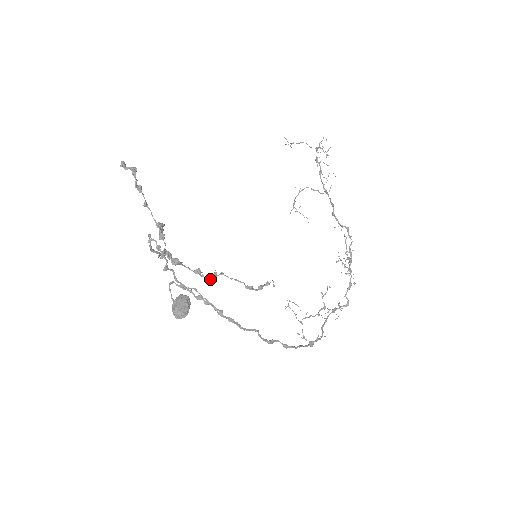
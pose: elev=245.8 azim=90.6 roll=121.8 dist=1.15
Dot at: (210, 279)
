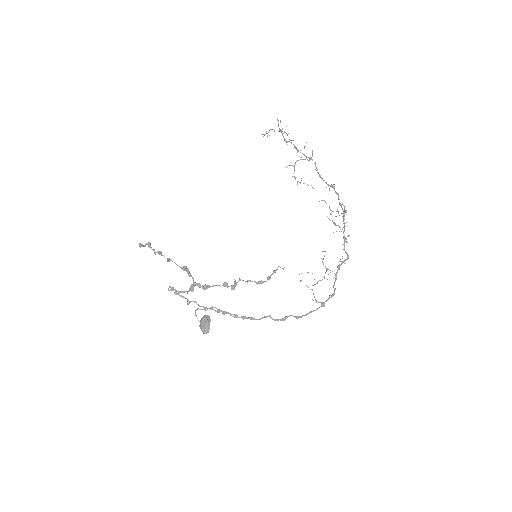
Dot at: (234, 287)
